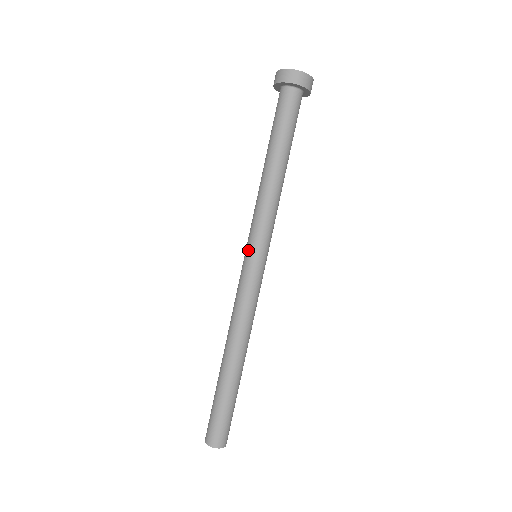
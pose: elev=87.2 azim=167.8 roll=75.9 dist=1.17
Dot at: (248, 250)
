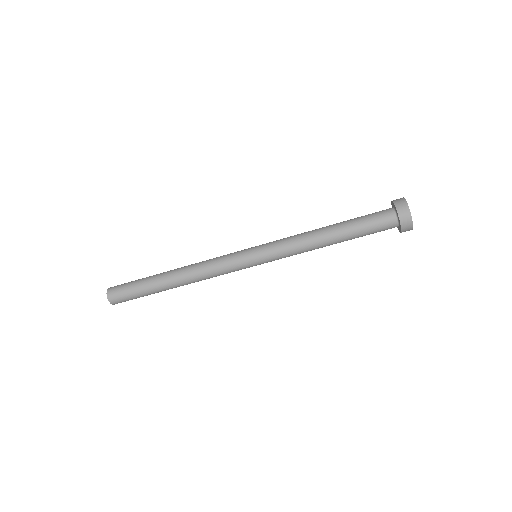
Dot at: (256, 248)
